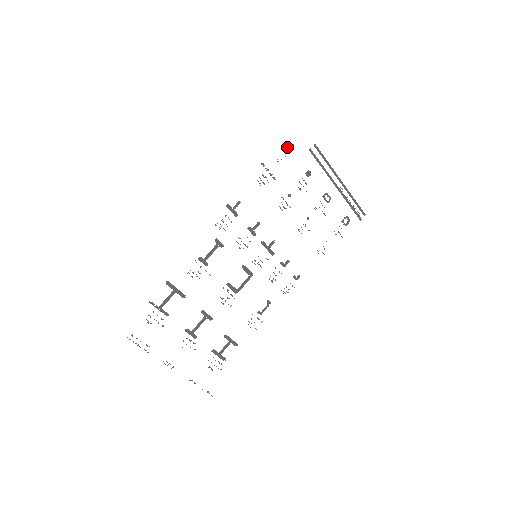
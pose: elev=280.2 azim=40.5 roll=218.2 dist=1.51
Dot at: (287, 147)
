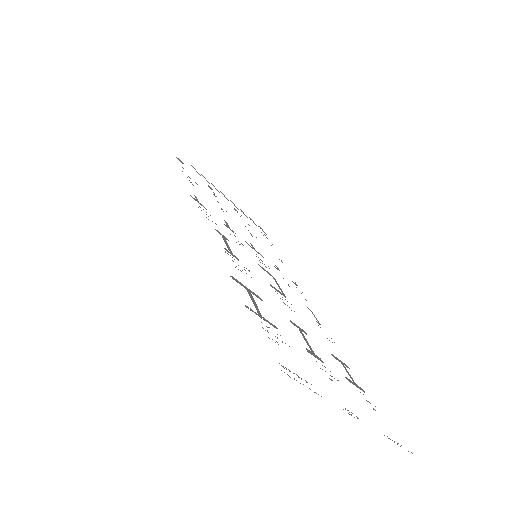
Dot at: occluded
